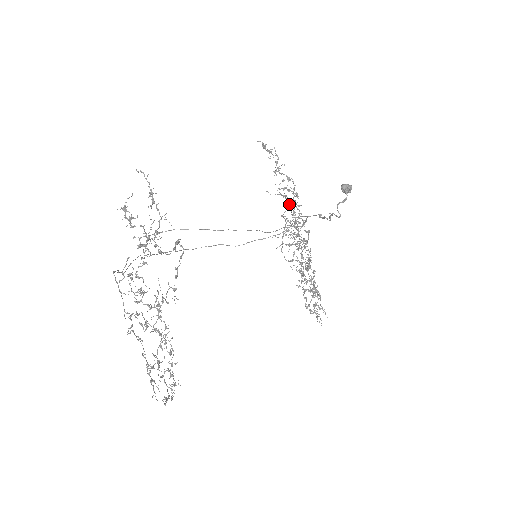
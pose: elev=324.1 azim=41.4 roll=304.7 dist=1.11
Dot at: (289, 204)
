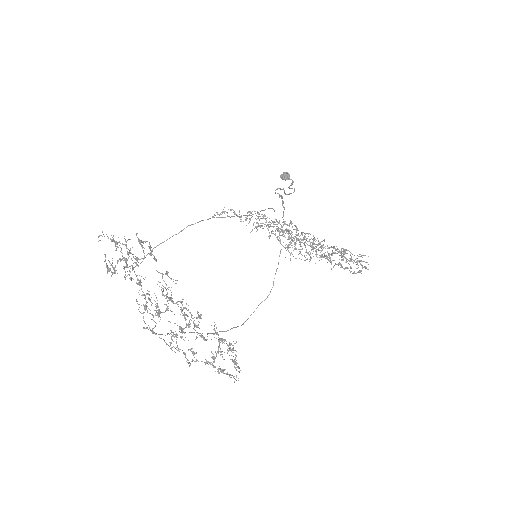
Dot at: (266, 225)
